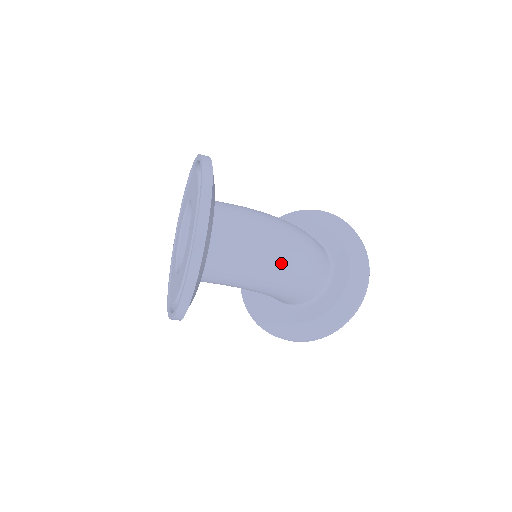
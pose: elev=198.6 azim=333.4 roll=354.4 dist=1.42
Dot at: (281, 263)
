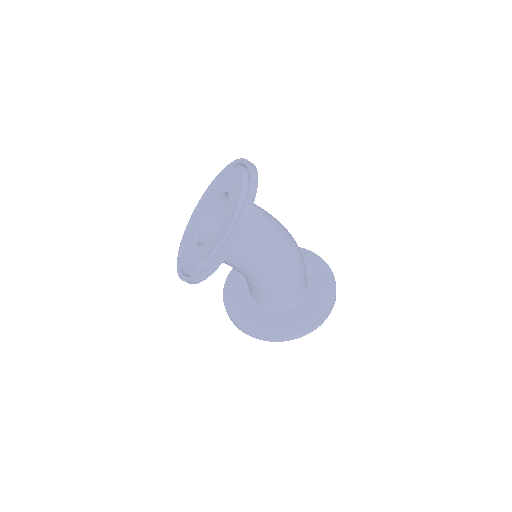
Dot at: (287, 251)
